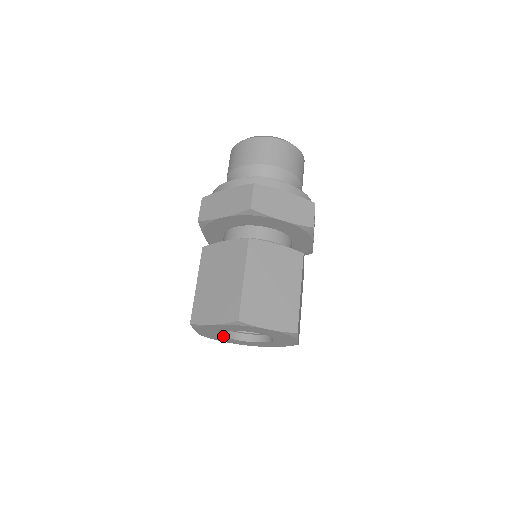
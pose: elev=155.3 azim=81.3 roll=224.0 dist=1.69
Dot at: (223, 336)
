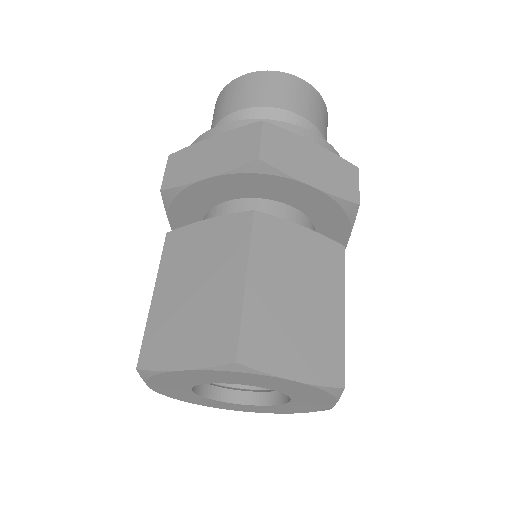
Dot at: (197, 394)
